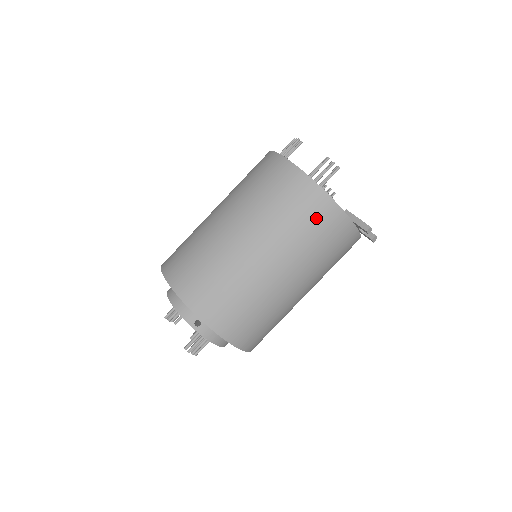
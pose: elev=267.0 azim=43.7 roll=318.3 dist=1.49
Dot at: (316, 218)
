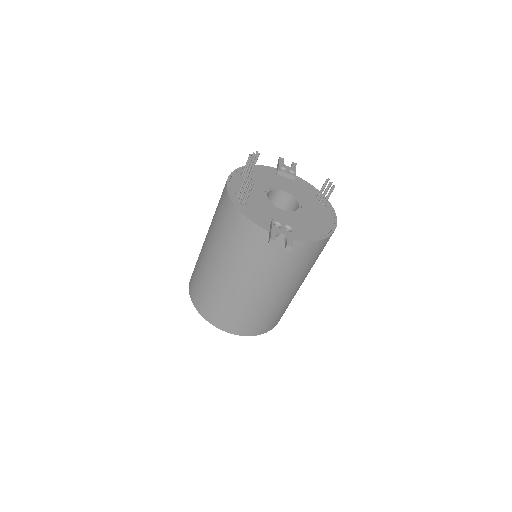
Dot at: (237, 232)
